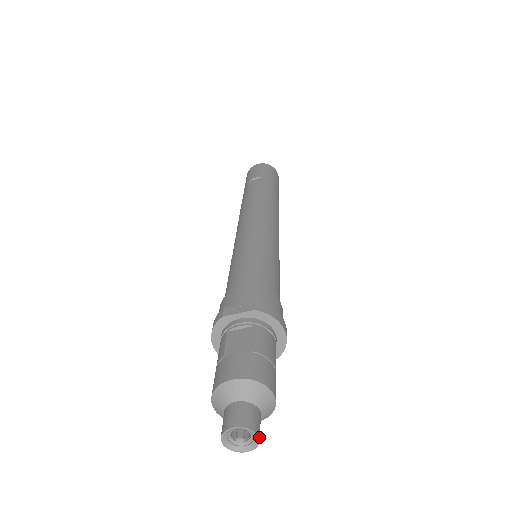
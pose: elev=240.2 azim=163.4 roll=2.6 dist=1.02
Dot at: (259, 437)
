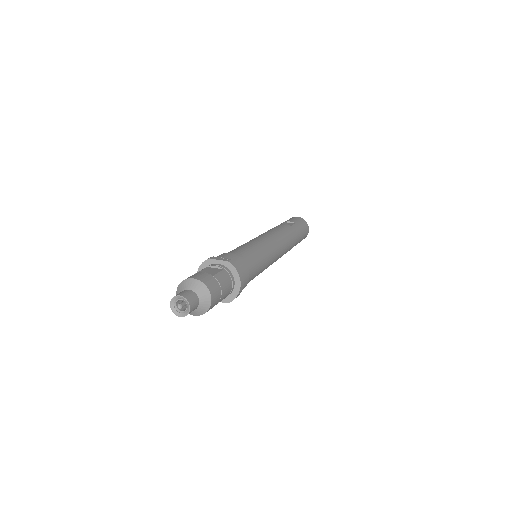
Dot at: (190, 309)
